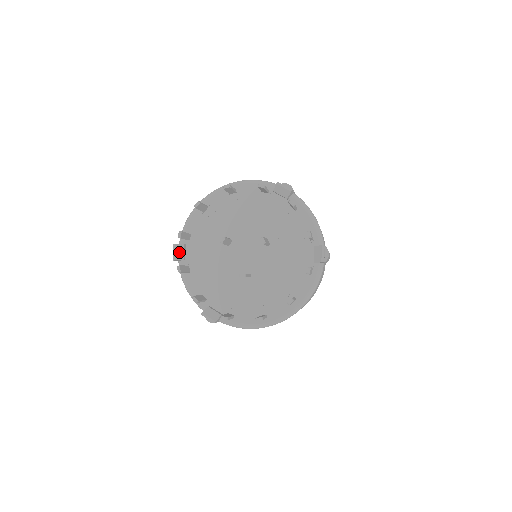
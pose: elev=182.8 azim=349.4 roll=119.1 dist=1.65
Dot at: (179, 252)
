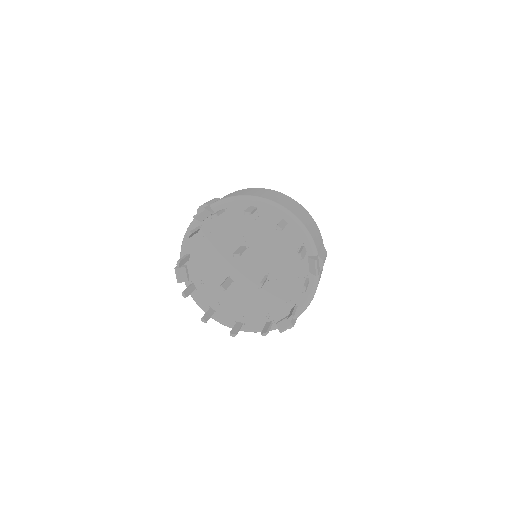
Dot at: (203, 215)
